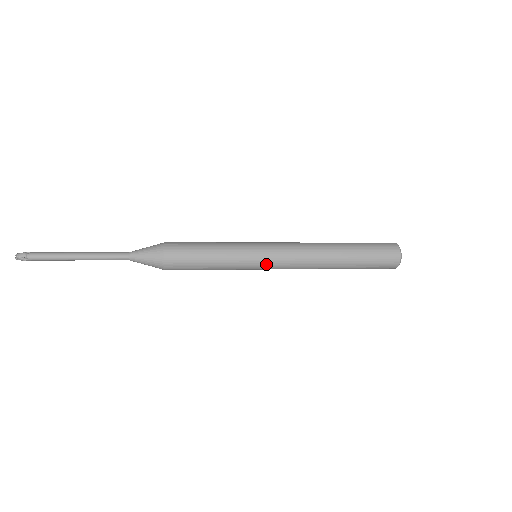
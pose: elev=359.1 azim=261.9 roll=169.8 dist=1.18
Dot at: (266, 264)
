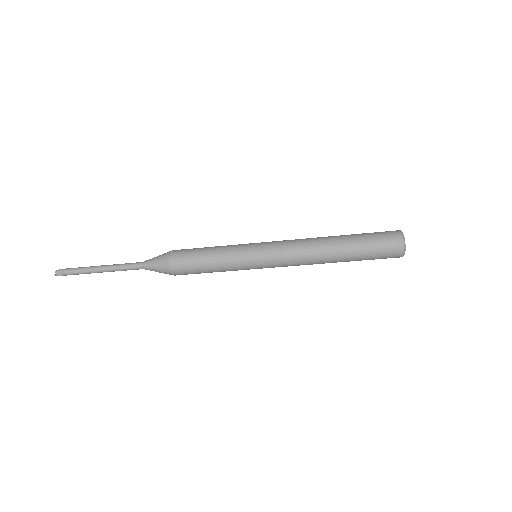
Dot at: (264, 264)
